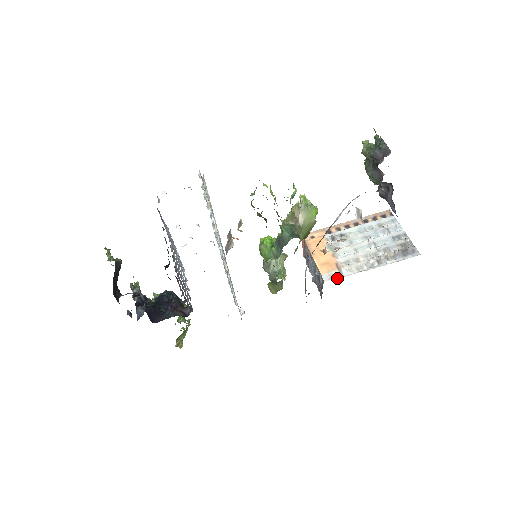
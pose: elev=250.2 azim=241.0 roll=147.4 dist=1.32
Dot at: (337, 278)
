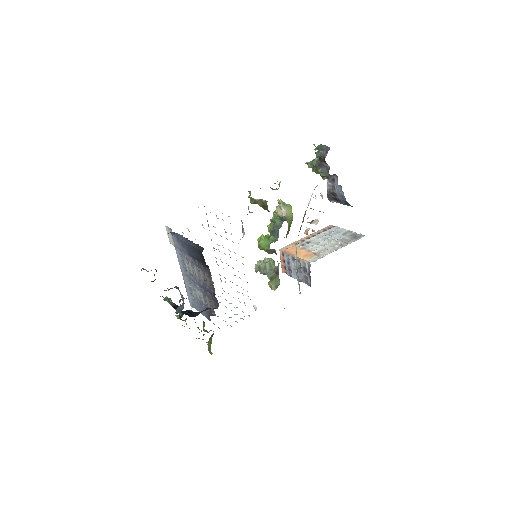
Dot at: occluded
